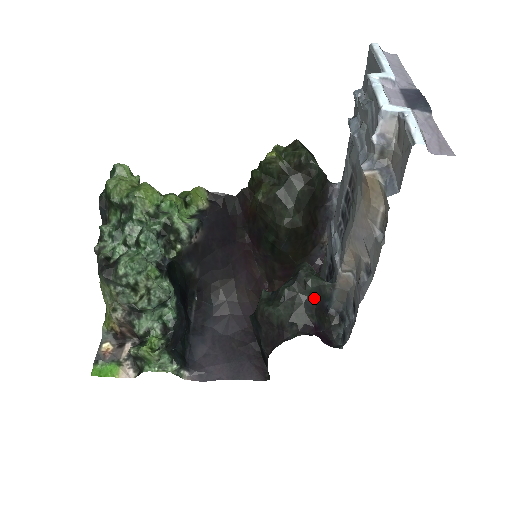
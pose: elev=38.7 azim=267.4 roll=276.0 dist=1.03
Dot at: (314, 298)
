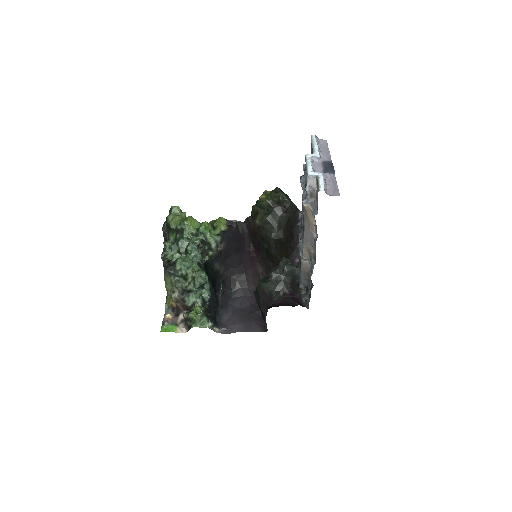
Dot at: (289, 277)
